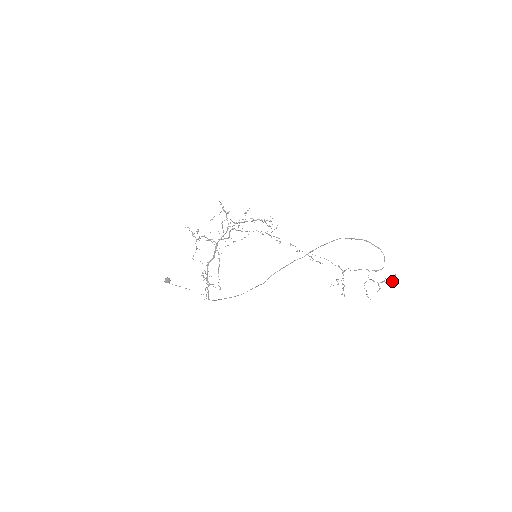
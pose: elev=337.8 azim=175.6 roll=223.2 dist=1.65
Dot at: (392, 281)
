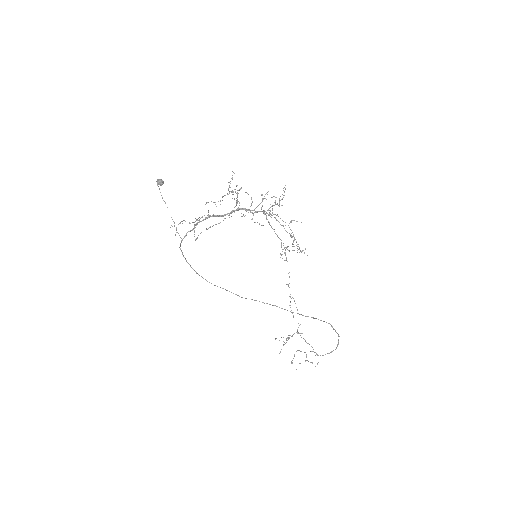
Dot at: occluded
